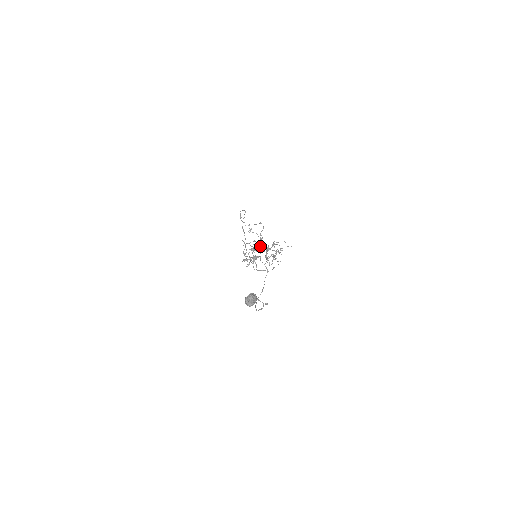
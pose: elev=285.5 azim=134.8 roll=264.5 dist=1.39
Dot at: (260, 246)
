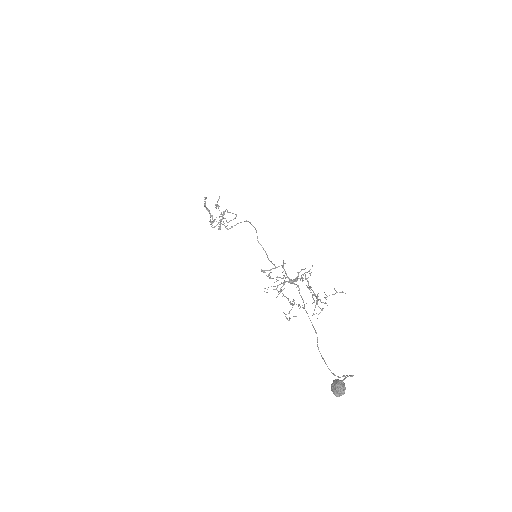
Dot at: (285, 282)
